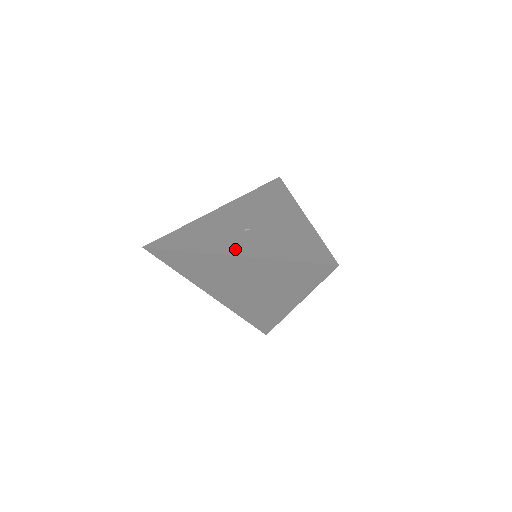
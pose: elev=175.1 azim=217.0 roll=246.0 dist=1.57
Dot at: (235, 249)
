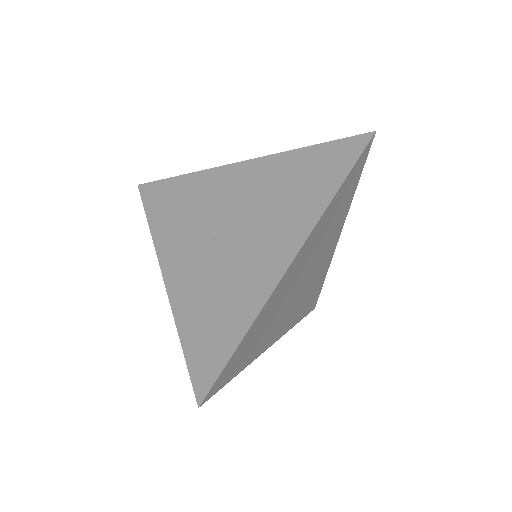
Dot at: (173, 265)
